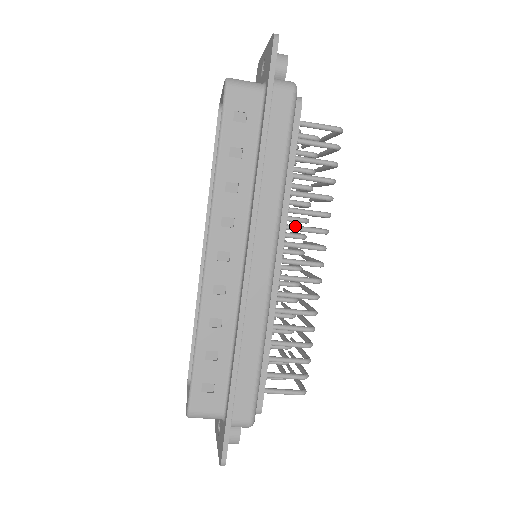
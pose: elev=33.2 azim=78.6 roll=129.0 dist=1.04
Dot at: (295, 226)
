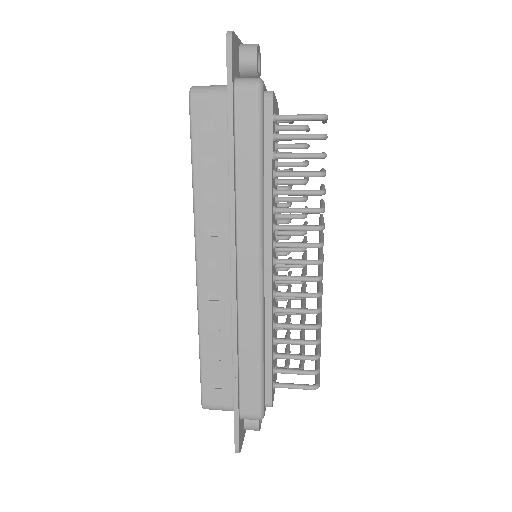
Dot at: (285, 226)
